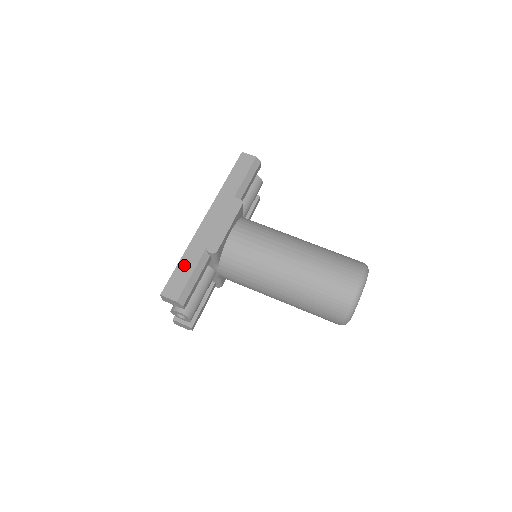
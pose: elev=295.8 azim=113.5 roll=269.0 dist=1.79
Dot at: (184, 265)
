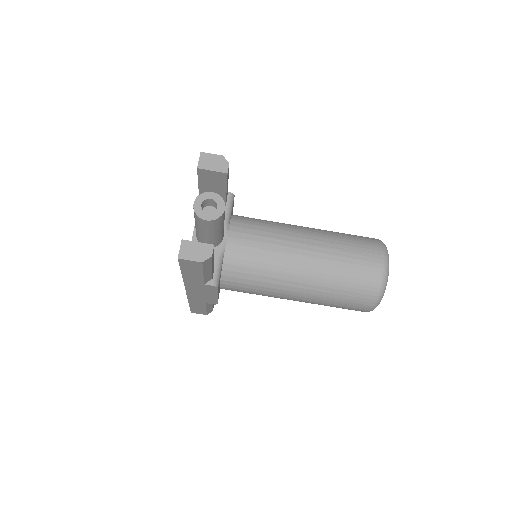
Dot at: (195, 307)
